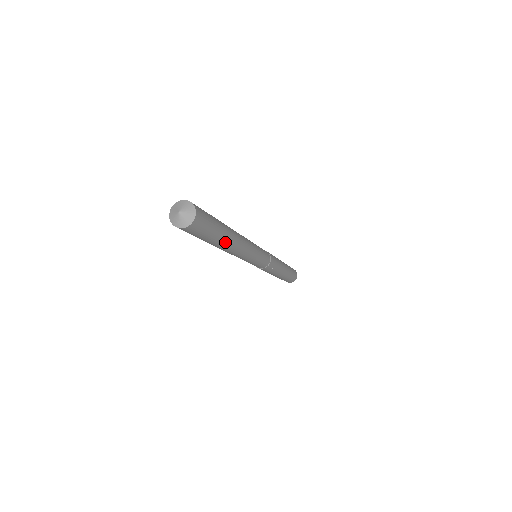
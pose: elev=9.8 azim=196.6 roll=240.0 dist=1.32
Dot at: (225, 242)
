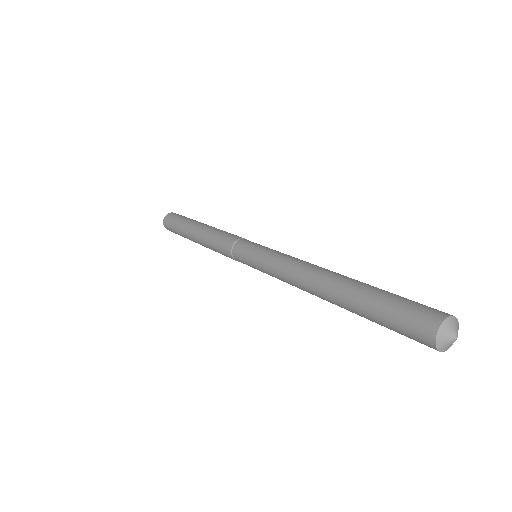
Dot at: occluded
